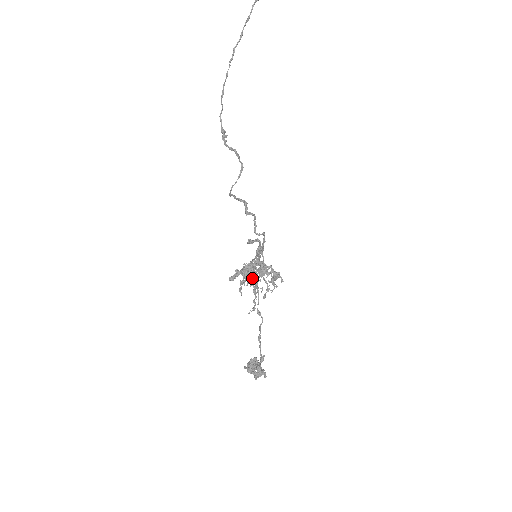
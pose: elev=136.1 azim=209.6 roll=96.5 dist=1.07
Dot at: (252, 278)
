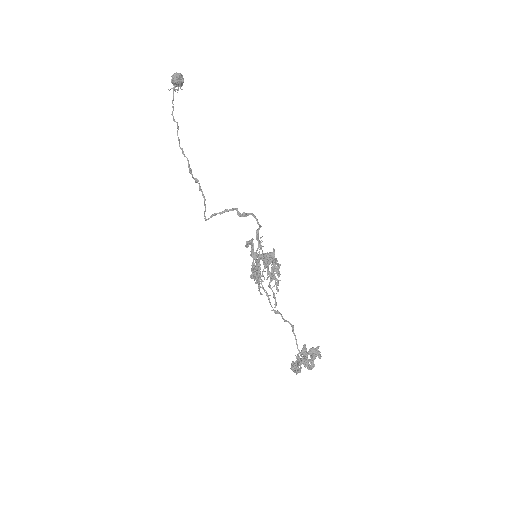
Dot at: occluded
